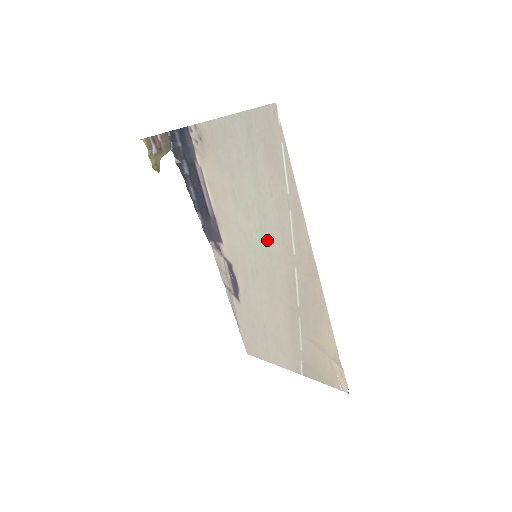
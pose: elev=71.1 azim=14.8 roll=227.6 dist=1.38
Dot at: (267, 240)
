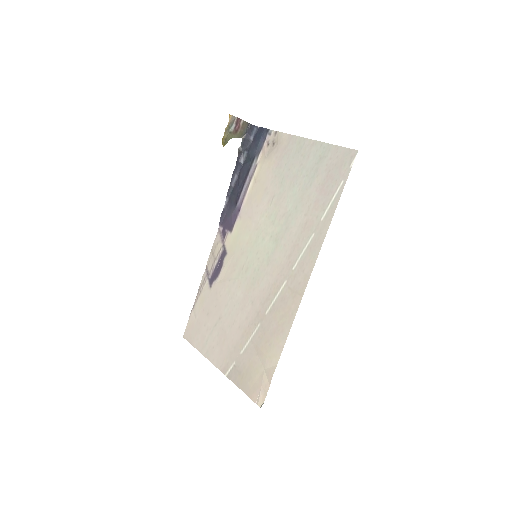
Dot at: (276, 248)
